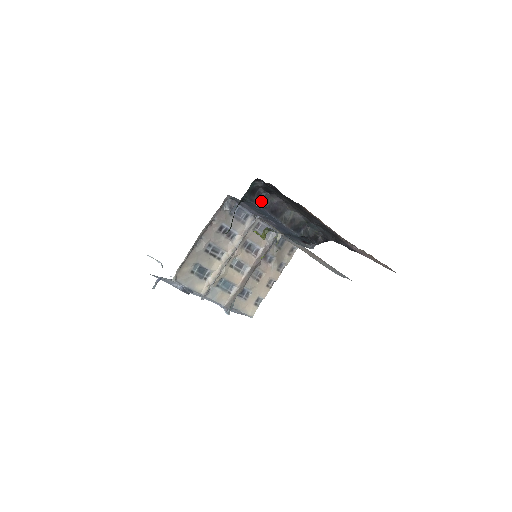
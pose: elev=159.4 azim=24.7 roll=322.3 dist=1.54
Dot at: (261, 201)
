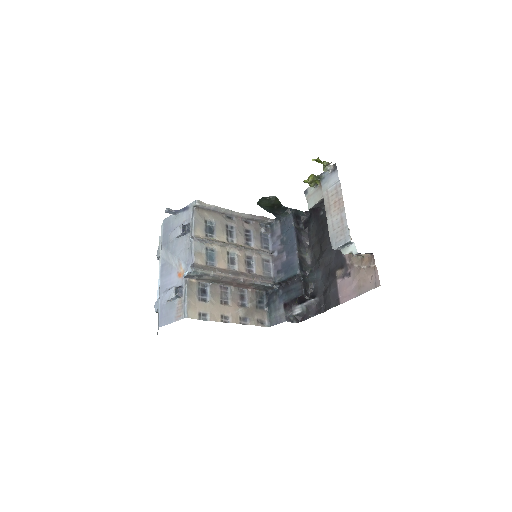
Dot at: (297, 226)
